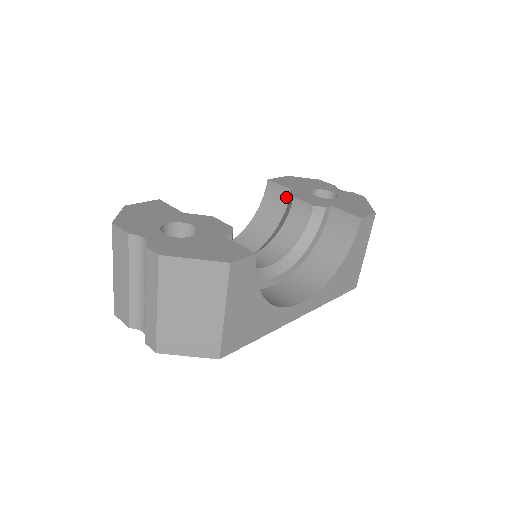
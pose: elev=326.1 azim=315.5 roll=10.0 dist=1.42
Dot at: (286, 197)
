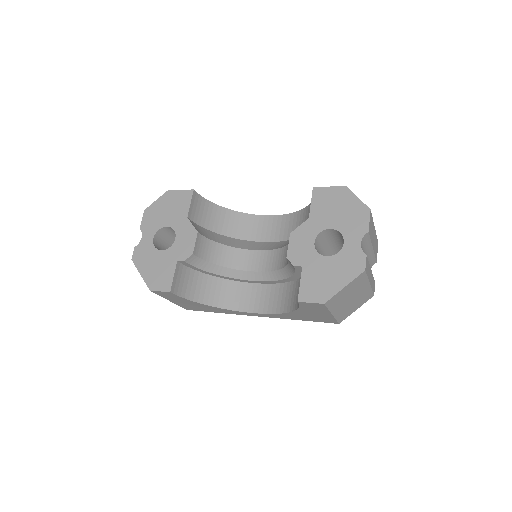
Dot at: occluded
